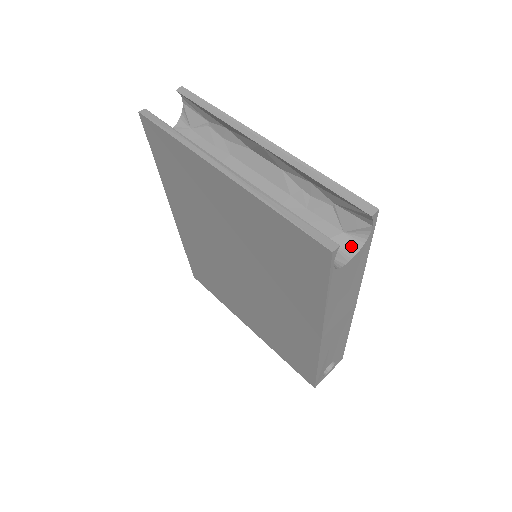
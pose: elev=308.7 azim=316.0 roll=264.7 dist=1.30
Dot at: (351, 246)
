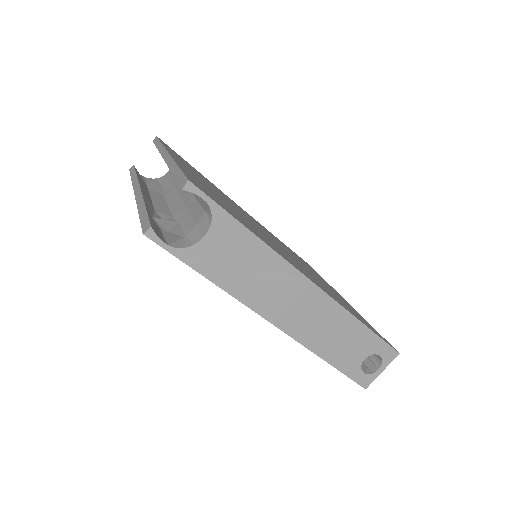
Dot at: (207, 223)
